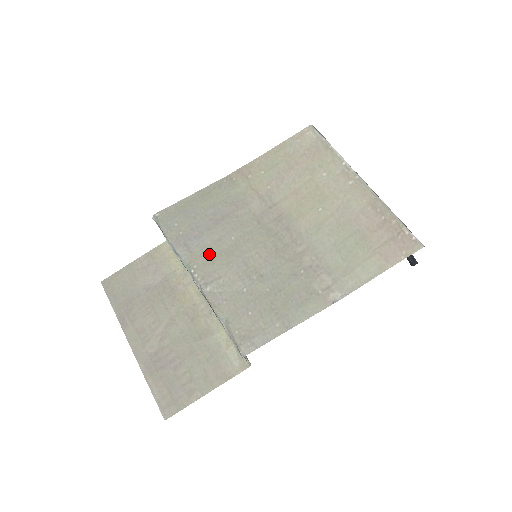
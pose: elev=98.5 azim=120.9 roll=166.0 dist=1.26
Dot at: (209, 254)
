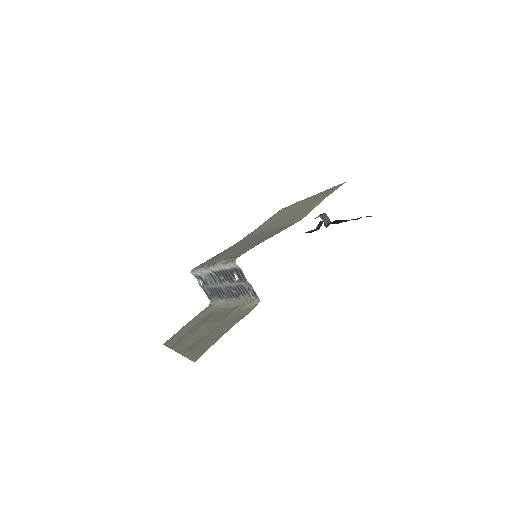
Dot at: (220, 257)
